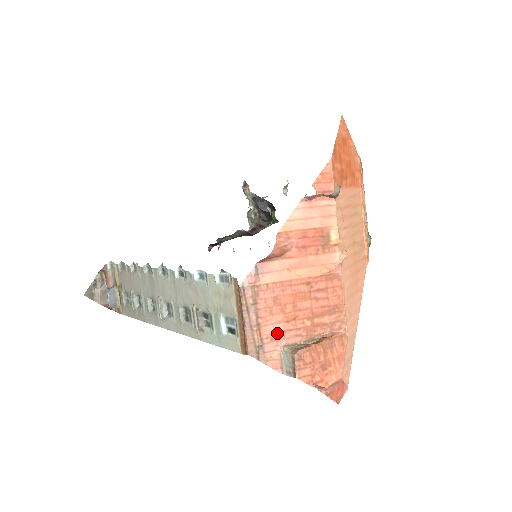
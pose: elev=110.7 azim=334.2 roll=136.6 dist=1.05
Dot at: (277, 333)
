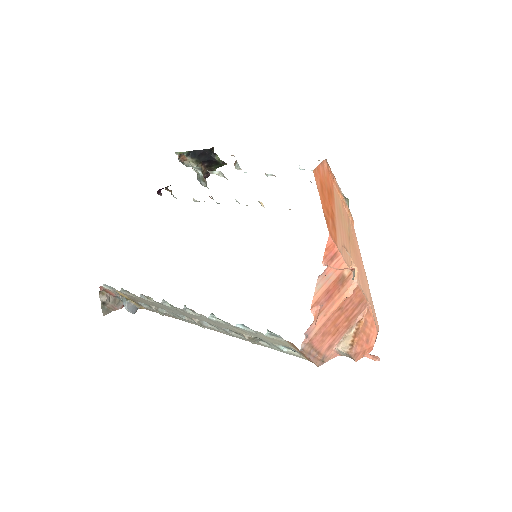
Dot at: (330, 345)
